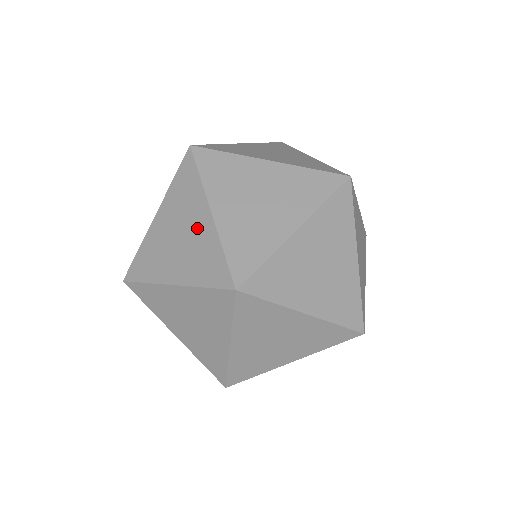
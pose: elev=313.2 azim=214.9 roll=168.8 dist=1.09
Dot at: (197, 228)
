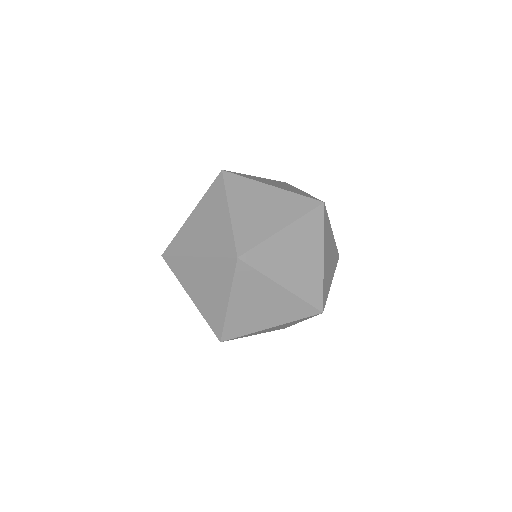
Dot at: (217, 298)
